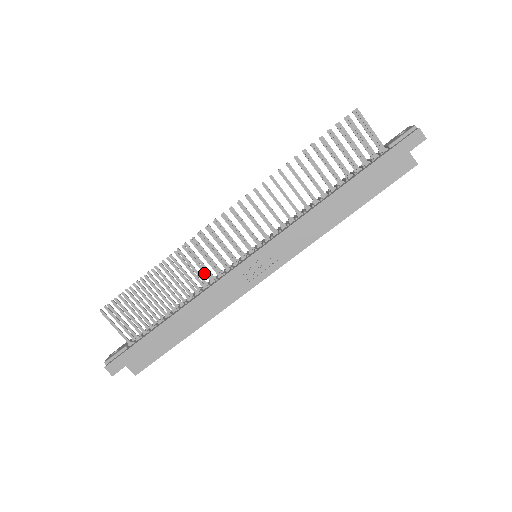
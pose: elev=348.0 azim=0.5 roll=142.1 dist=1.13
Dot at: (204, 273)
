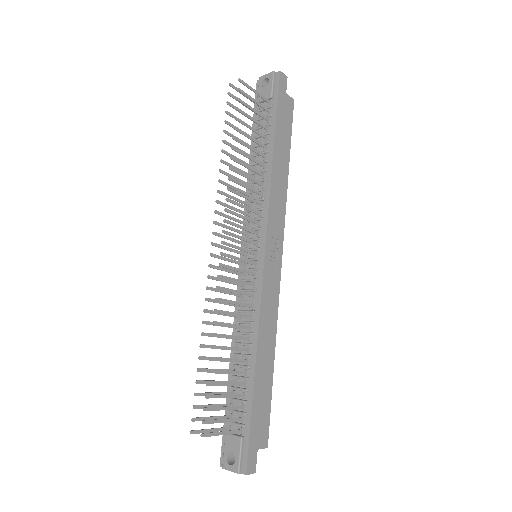
Dot at: occluded
